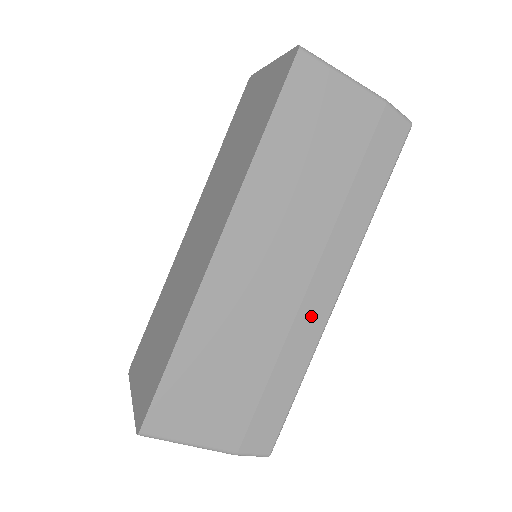
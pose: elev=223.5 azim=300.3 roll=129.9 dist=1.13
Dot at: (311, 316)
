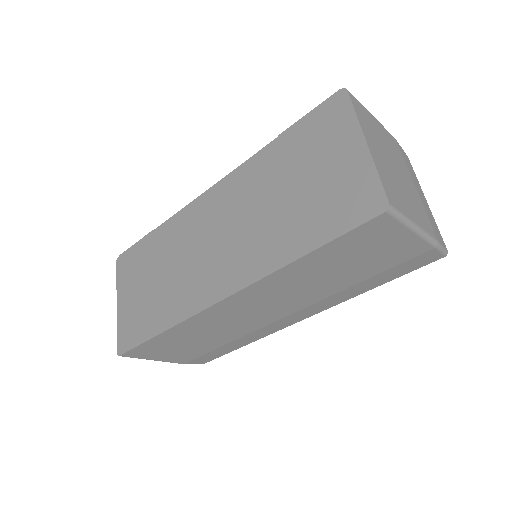
Dot at: (273, 327)
